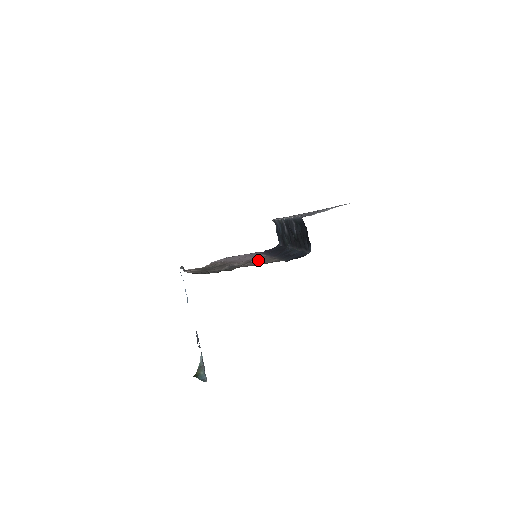
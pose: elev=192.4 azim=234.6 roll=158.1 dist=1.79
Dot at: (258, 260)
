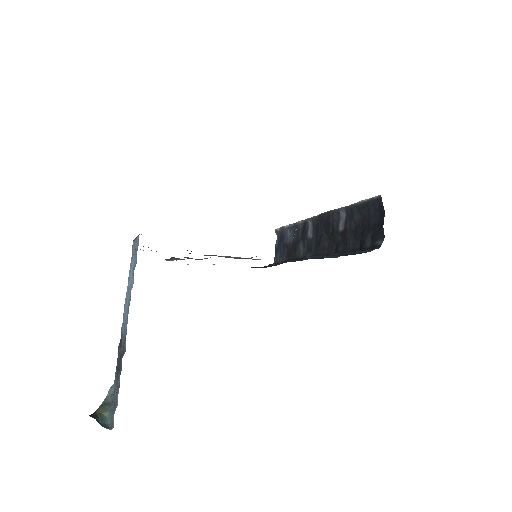
Dot at: occluded
